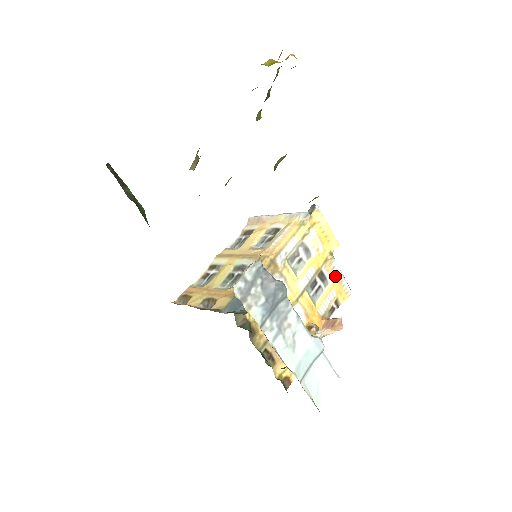
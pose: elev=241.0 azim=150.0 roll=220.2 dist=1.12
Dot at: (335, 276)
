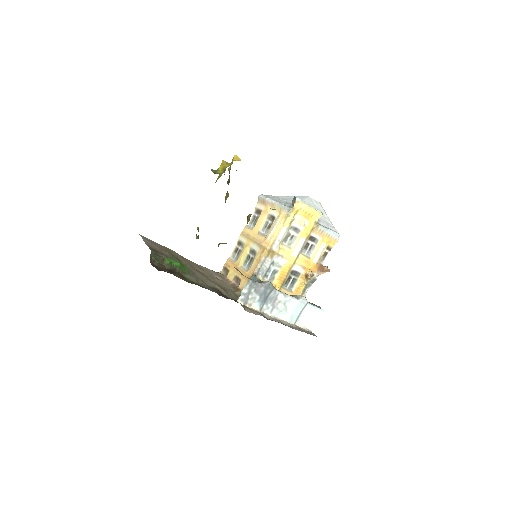
Dot at: (323, 234)
